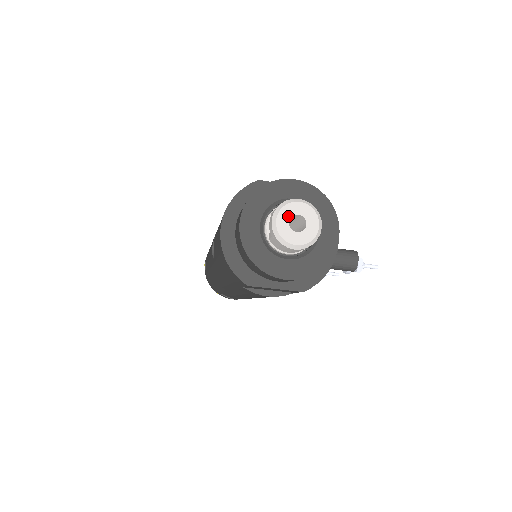
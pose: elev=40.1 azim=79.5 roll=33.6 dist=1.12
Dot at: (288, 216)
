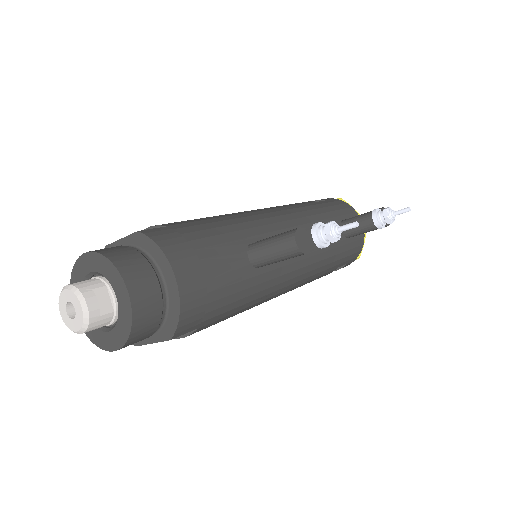
Dot at: (64, 306)
